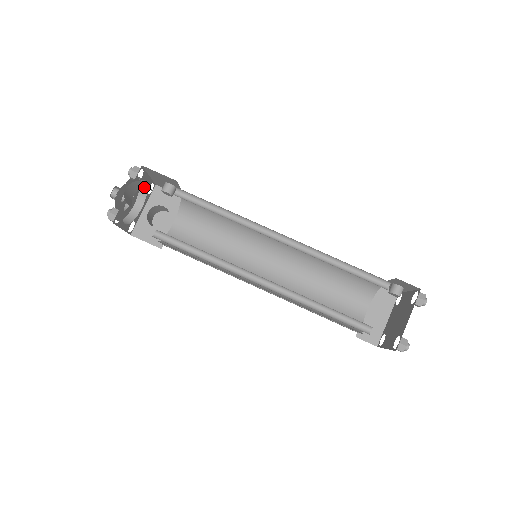
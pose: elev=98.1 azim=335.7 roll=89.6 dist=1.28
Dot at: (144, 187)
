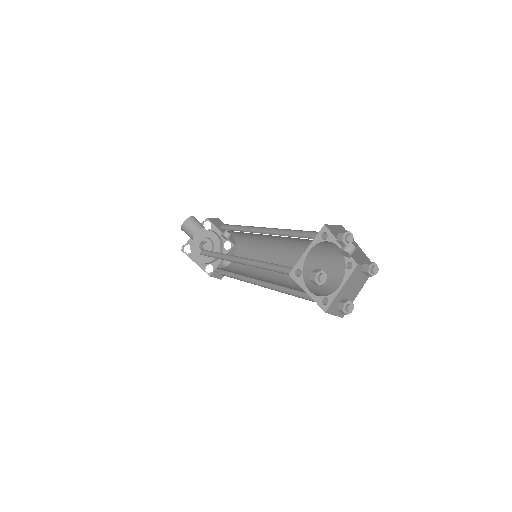
Dot at: (200, 225)
